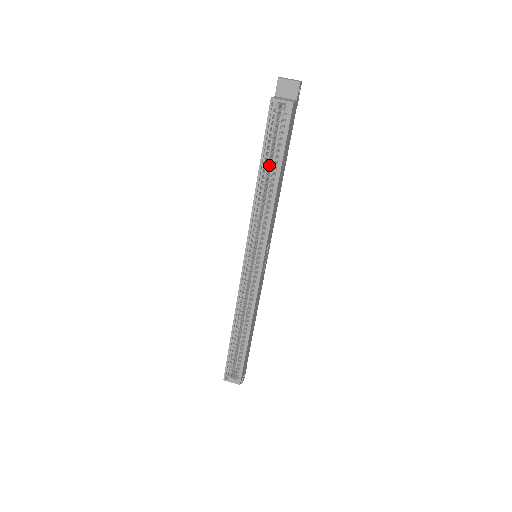
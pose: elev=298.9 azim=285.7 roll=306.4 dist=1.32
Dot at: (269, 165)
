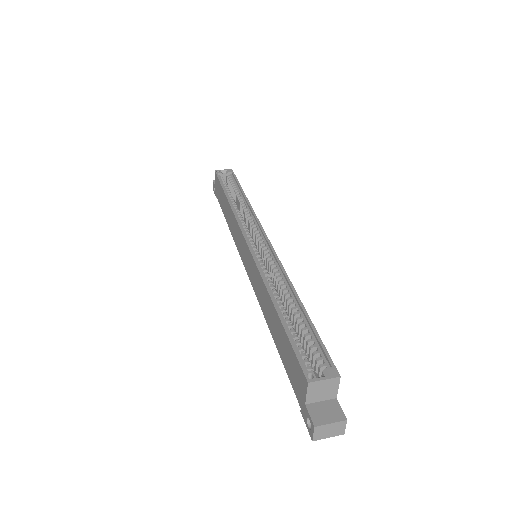
Dot at: occluded
